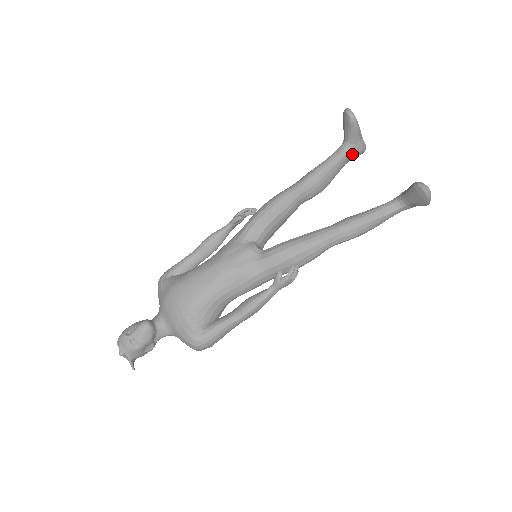
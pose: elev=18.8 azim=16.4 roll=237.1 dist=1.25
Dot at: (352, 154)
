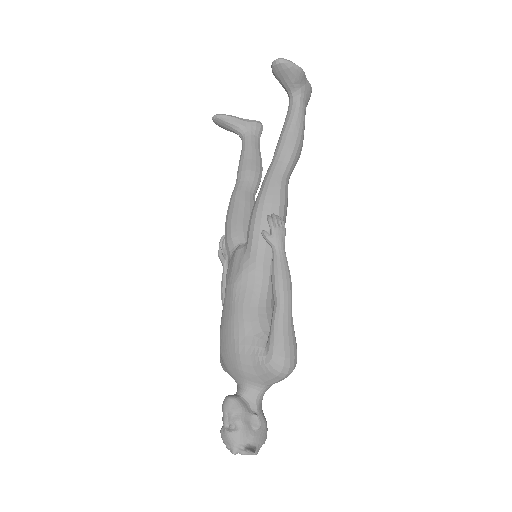
Dot at: (253, 134)
